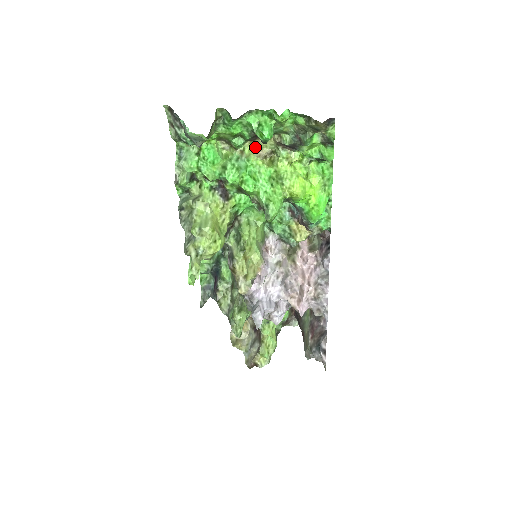
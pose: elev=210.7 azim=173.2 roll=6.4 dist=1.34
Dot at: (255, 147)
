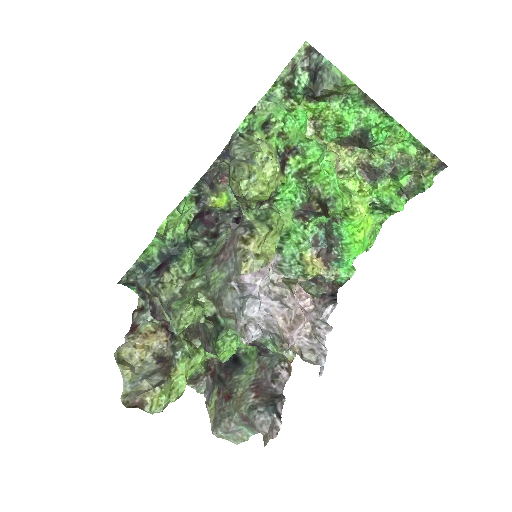
Dot at: (336, 152)
